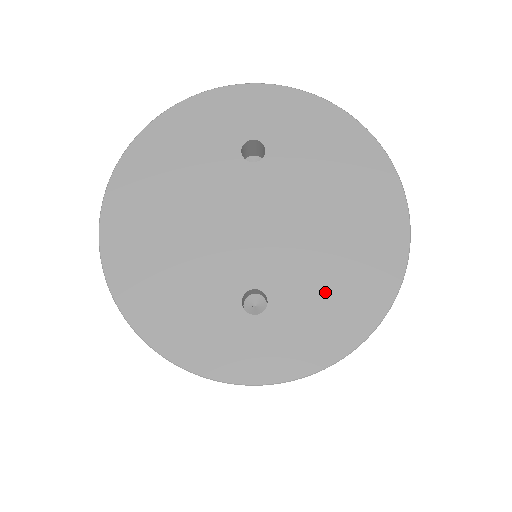
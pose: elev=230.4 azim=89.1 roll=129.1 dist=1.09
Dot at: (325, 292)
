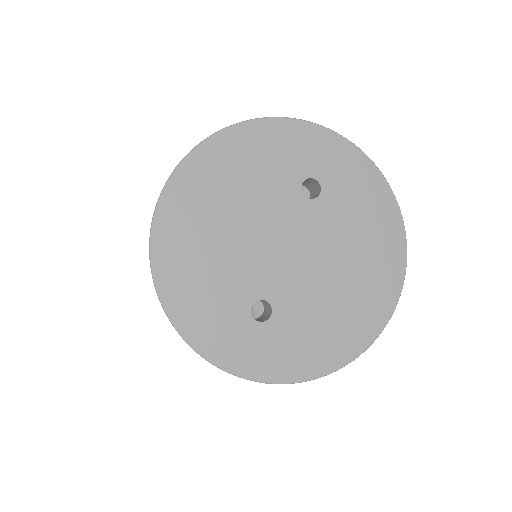
Dot at: (316, 326)
